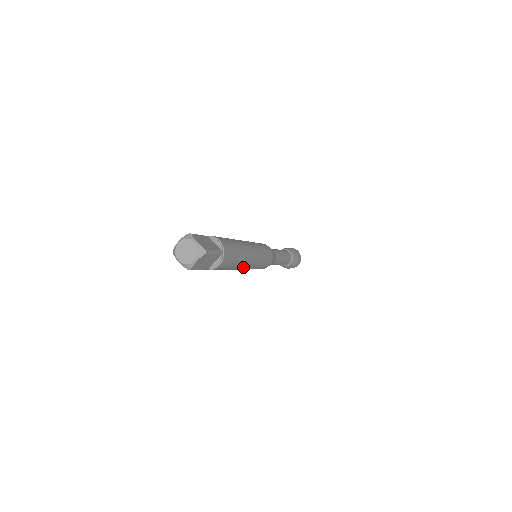
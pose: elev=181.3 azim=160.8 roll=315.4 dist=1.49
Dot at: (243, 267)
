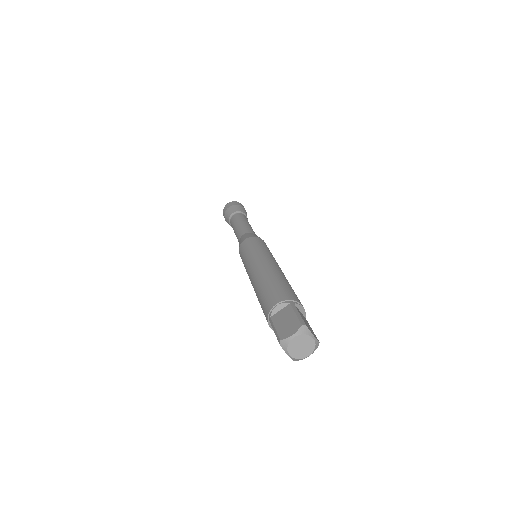
Dot at: occluded
